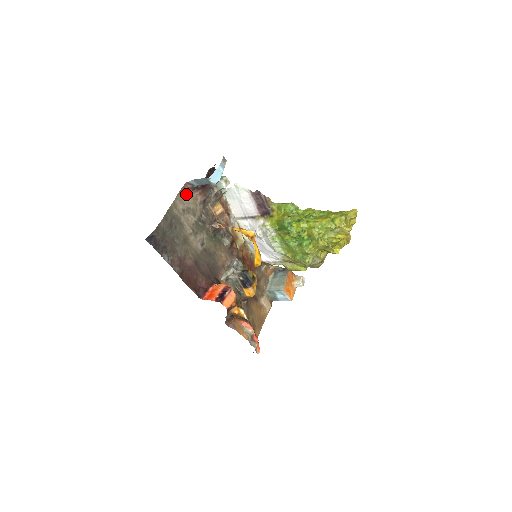
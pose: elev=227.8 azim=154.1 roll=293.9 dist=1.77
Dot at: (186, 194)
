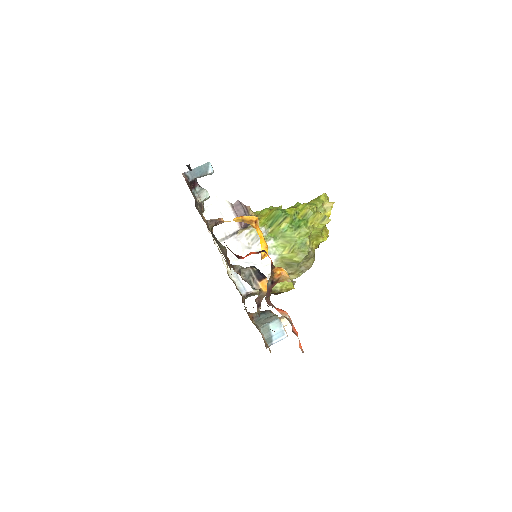
Dot at: occluded
